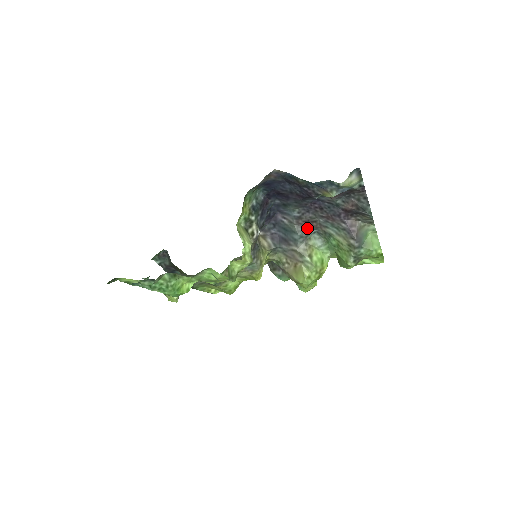
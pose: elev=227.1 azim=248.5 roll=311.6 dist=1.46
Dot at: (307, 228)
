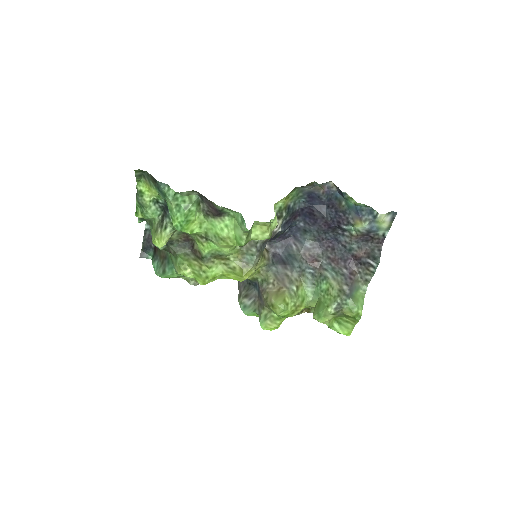
Dot at: (308, 264)
